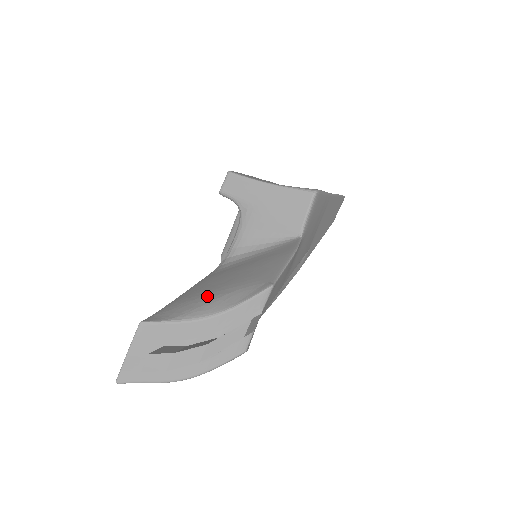
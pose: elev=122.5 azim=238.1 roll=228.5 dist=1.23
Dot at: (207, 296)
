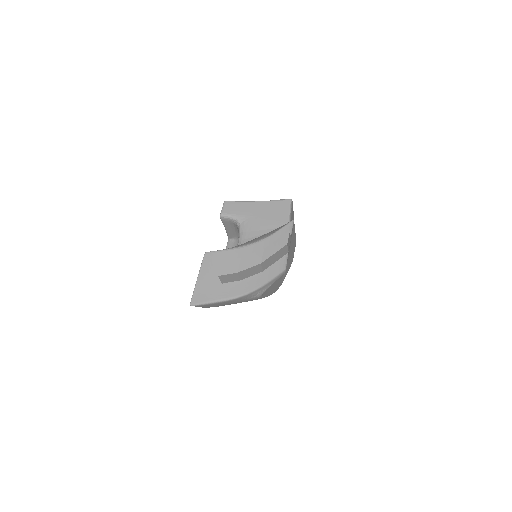
Dot at: occluded
